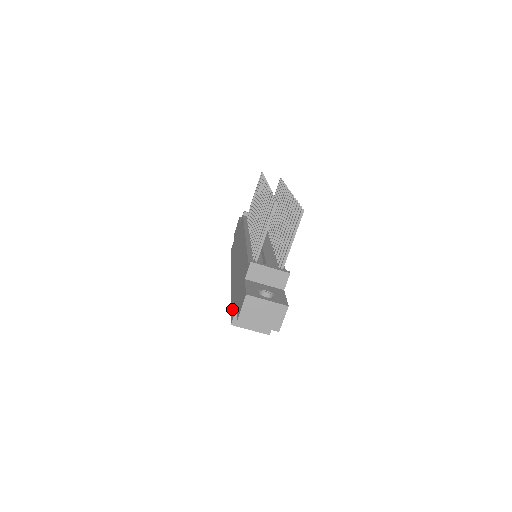
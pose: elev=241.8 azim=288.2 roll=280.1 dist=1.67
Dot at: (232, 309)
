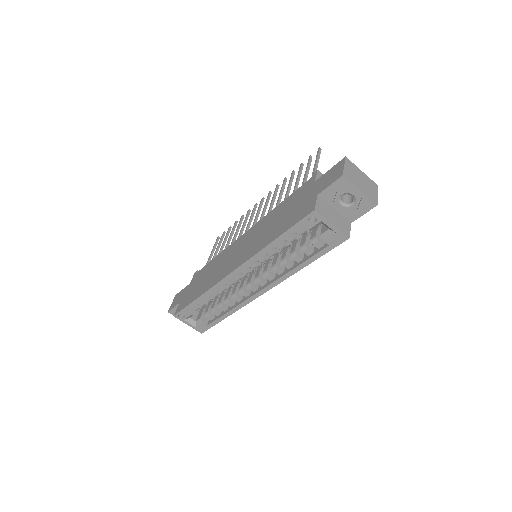
Dot at: (297, 218)
